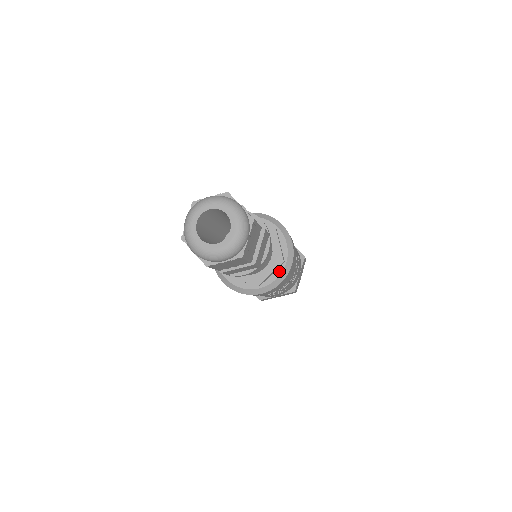
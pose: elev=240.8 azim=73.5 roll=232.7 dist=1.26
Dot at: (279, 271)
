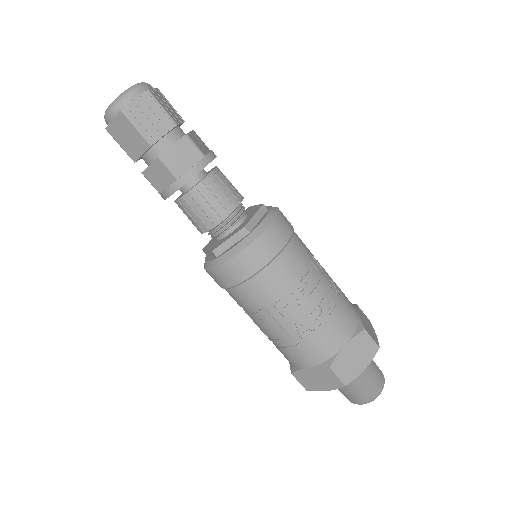
Dot at: (265, 215)
